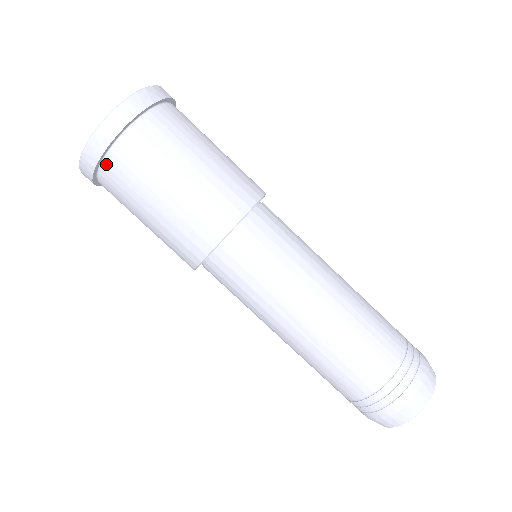
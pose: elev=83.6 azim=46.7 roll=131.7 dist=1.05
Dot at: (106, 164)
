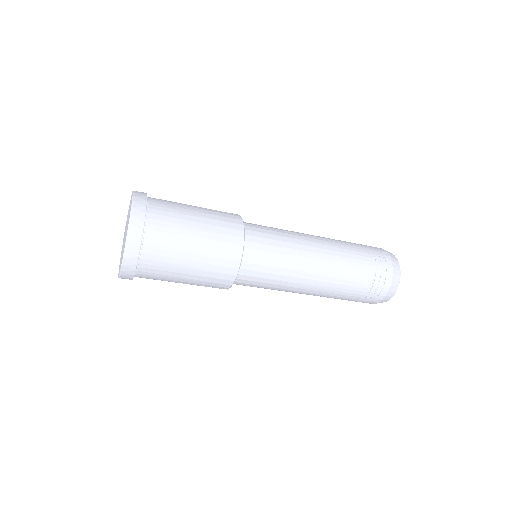
Dot at: occluded
